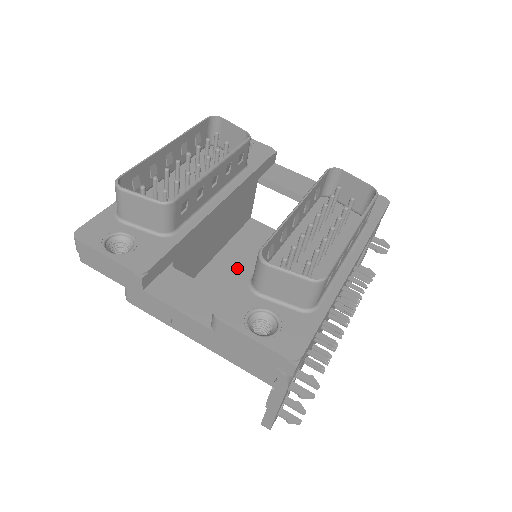
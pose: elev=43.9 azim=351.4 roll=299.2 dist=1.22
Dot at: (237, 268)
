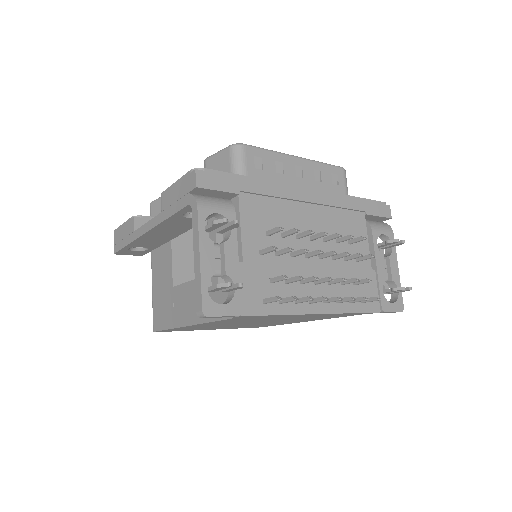
Dot at: occluded
